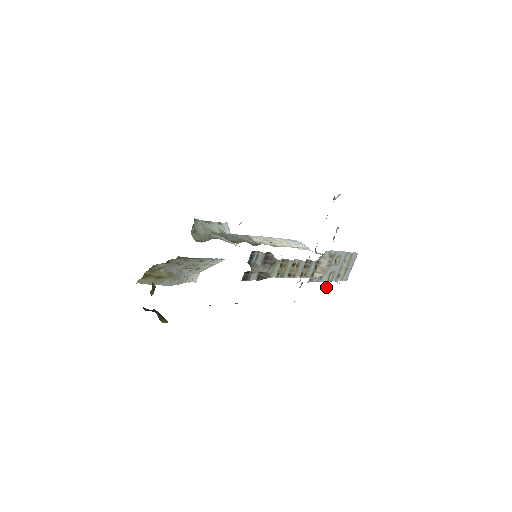
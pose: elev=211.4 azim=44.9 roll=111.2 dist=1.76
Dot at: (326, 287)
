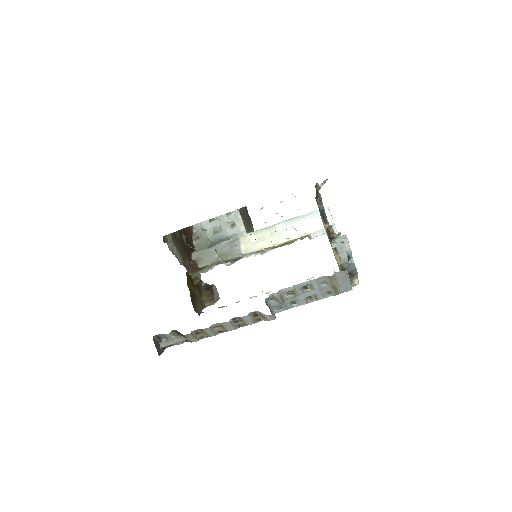
Dot at: occluded
